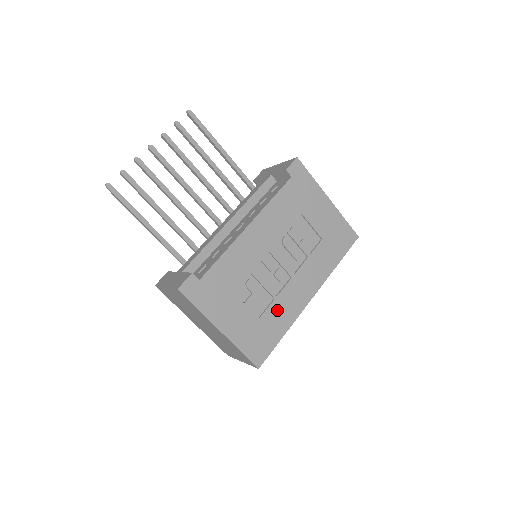
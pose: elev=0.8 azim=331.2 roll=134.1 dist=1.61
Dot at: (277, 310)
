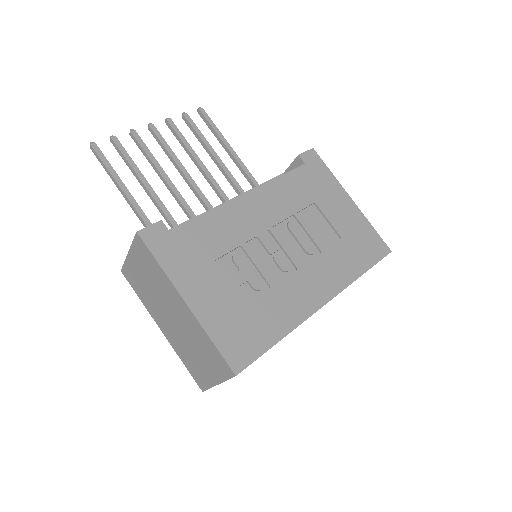
Dot at: (273, 303)
